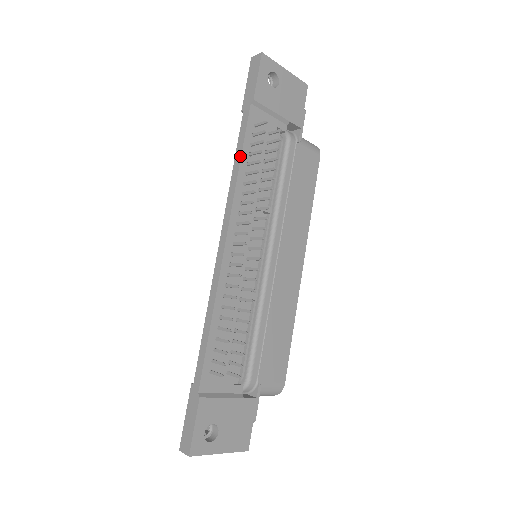
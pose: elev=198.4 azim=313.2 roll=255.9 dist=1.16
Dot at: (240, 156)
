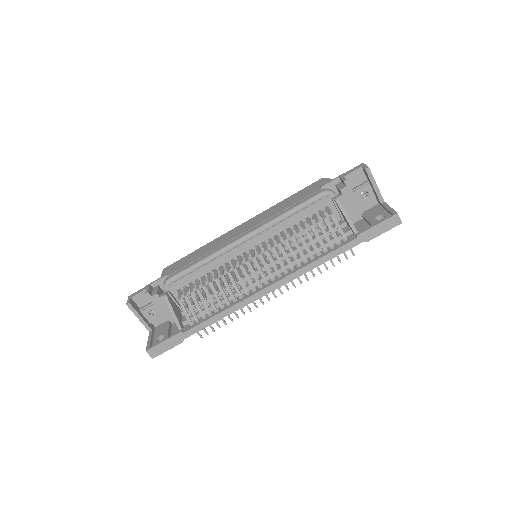
Dot at: occluded
